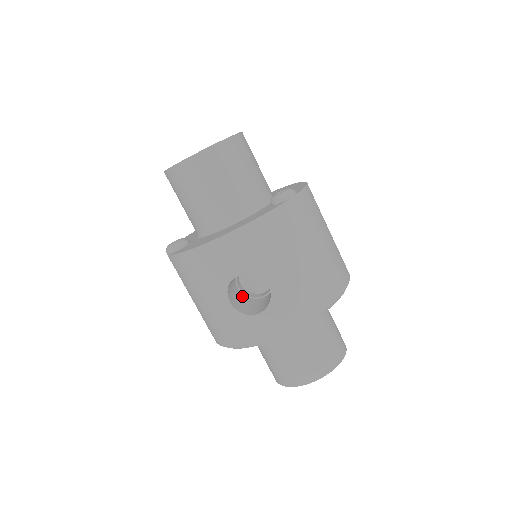
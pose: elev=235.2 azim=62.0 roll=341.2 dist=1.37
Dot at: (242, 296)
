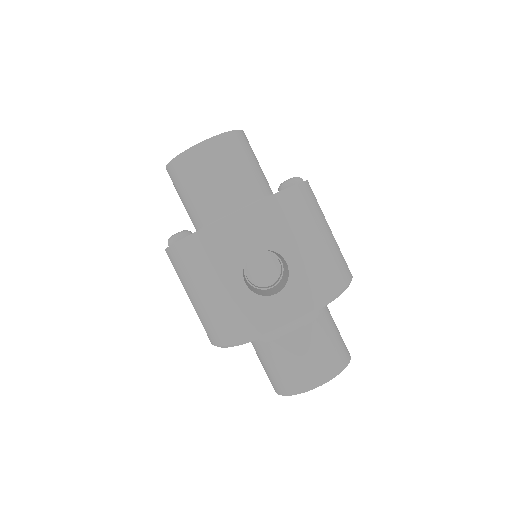
Dot at: (251, 286)
